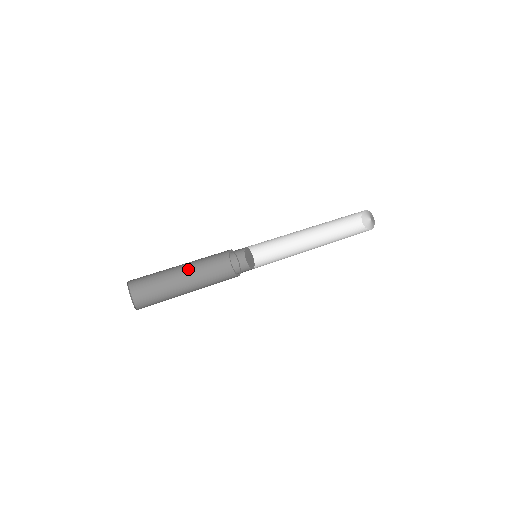
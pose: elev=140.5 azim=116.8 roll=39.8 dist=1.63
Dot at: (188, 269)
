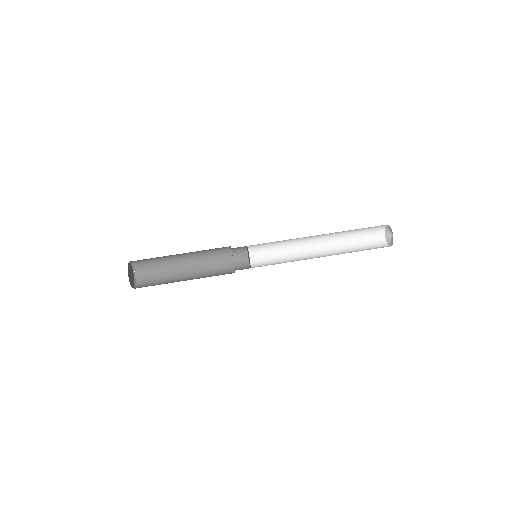
Dot at: (188, 253)
